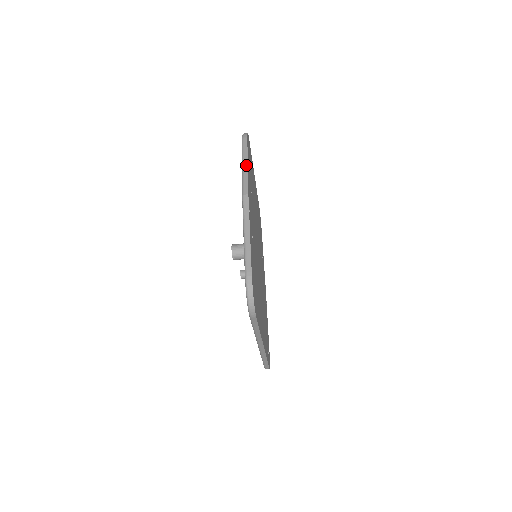
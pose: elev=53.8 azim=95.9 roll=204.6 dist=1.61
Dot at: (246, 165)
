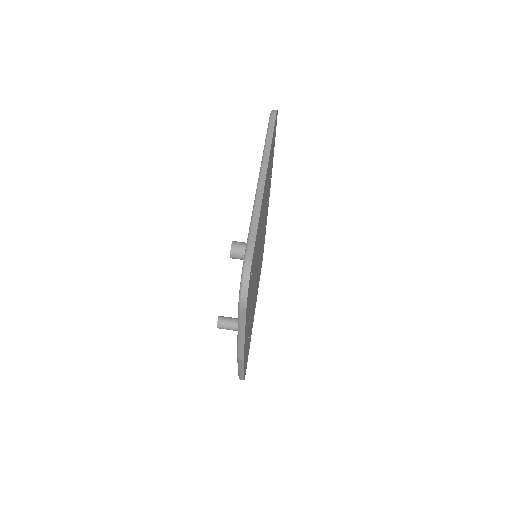
Dot at: occluded
